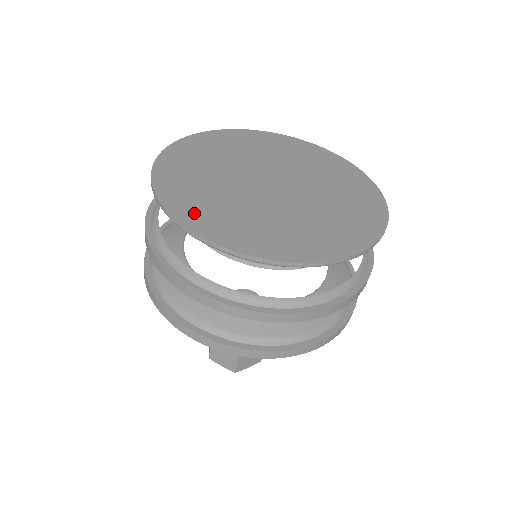
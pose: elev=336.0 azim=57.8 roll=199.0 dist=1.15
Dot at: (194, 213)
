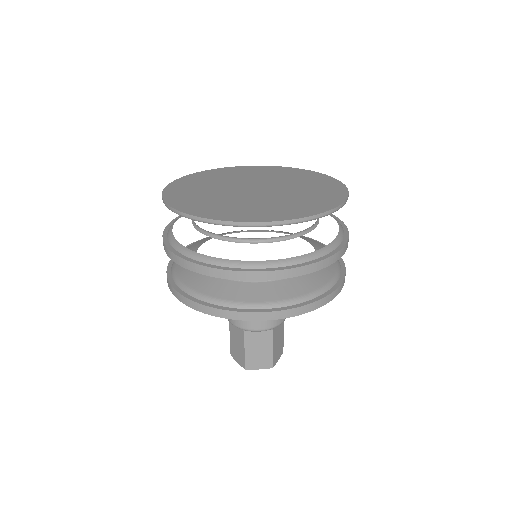
Dot at: (178, 196)
